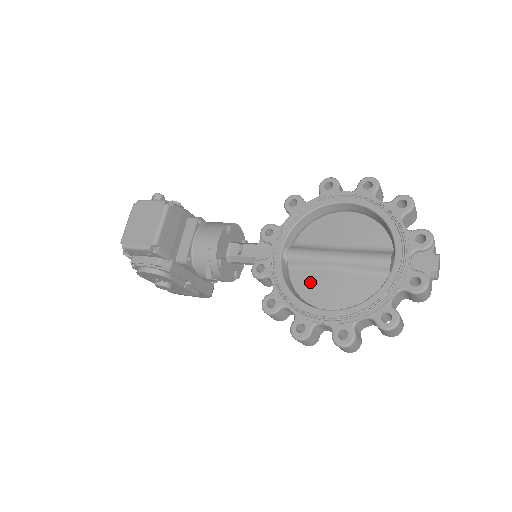
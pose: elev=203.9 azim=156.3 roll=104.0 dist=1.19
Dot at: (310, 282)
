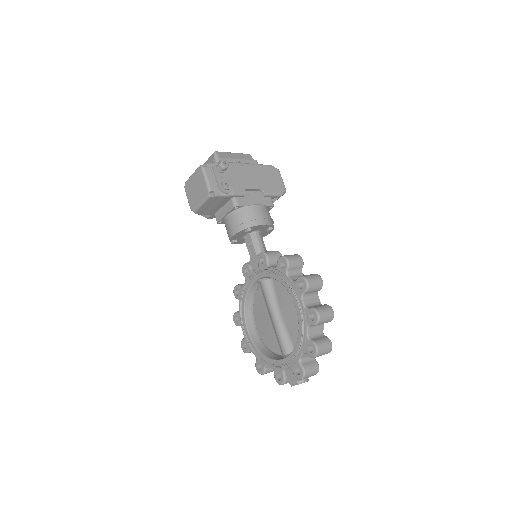
Dot at: (260, 306)
